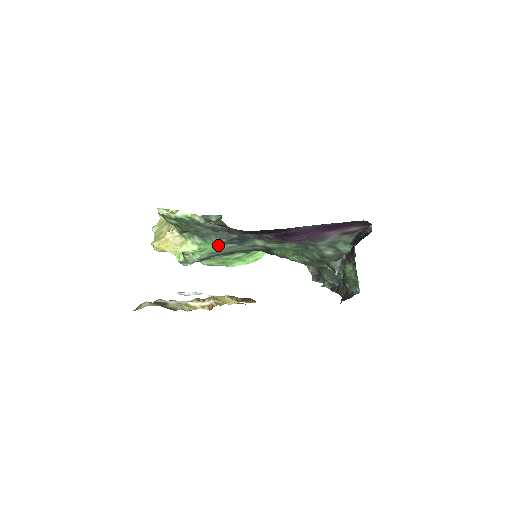
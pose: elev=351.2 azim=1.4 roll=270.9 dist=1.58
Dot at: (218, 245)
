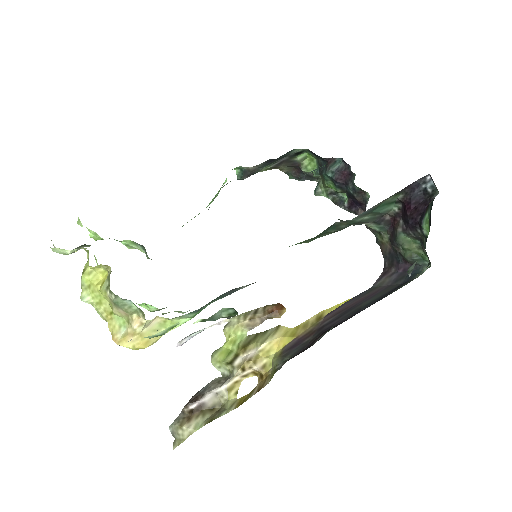
Dot at: occluded
